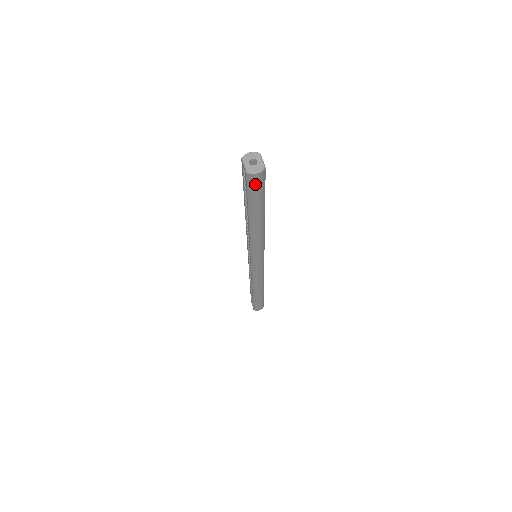
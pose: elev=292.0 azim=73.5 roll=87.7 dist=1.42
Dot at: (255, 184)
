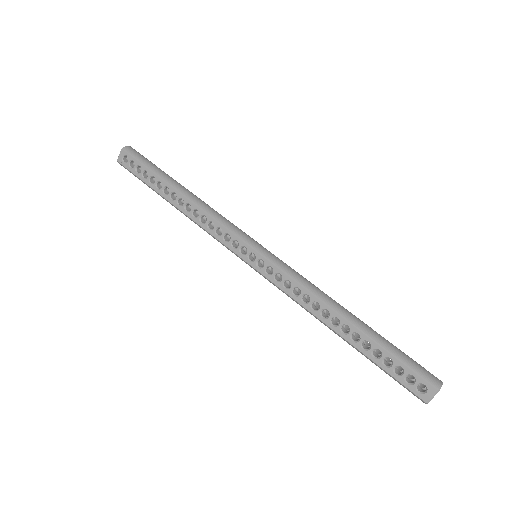
Dot at: (137, 153)
